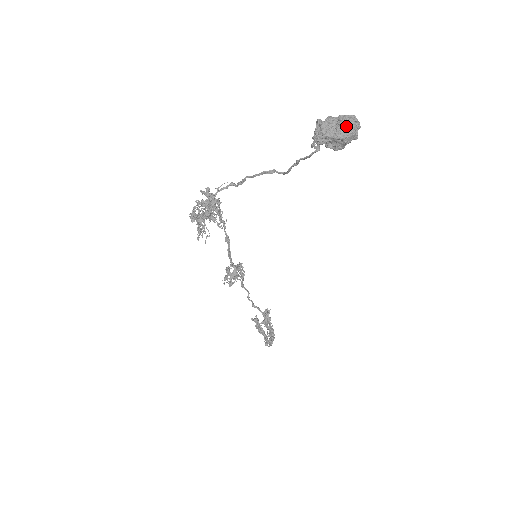
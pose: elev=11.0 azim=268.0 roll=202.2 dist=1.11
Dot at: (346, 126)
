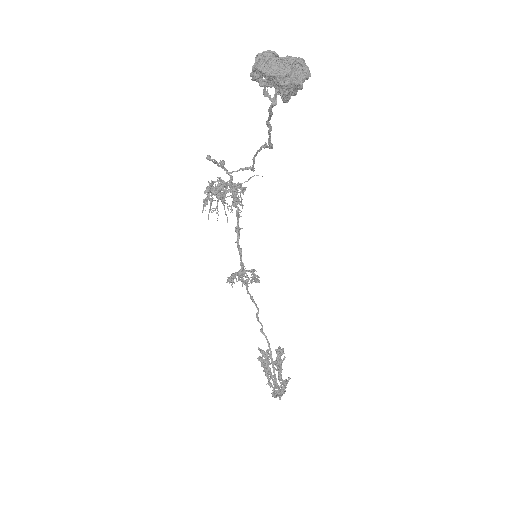
Dot at: (285, 65)
